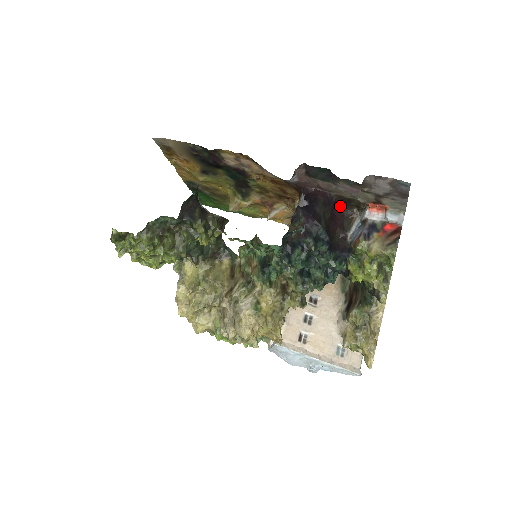
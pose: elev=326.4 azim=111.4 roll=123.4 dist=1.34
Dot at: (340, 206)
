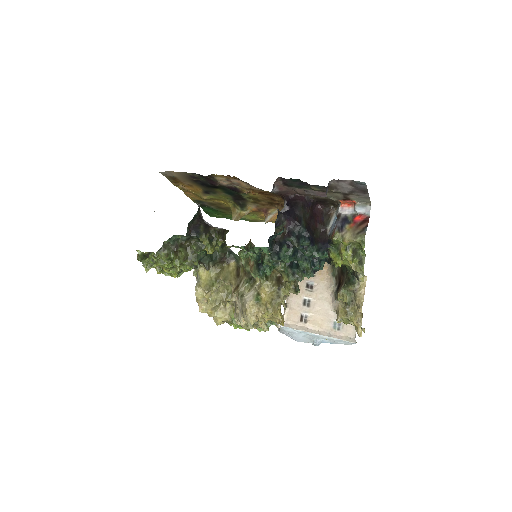
Dot at: (319, 205)
